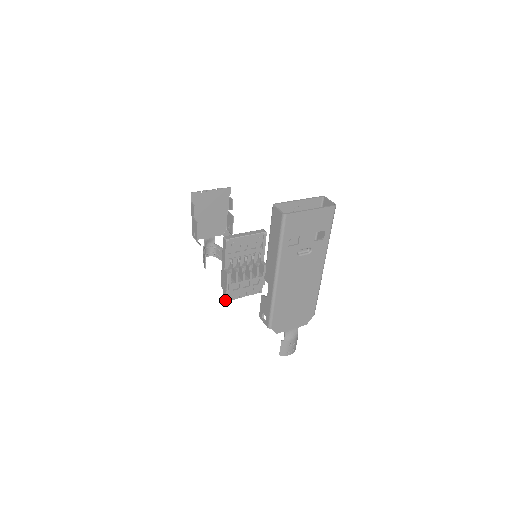
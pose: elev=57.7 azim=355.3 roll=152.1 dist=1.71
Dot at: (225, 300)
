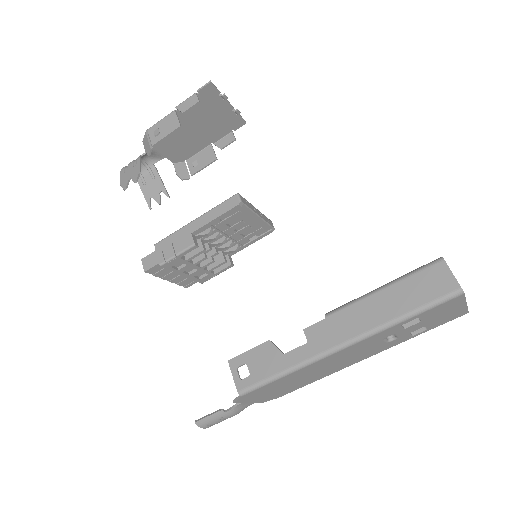
Dot at: (145, 269)
